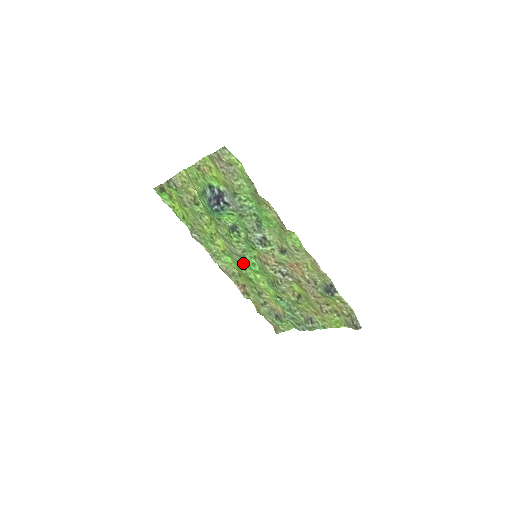
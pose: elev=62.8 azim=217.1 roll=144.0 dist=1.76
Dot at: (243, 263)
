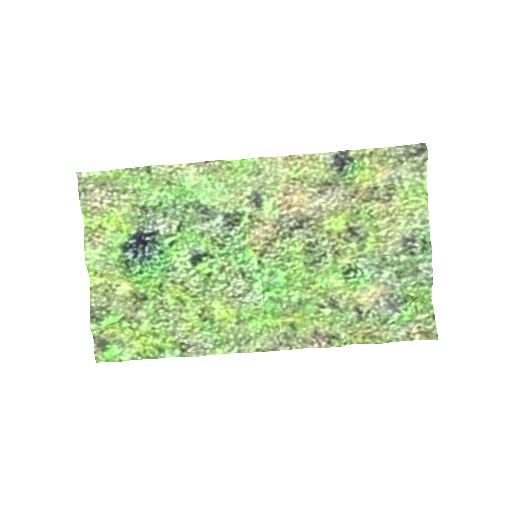
Dot at: (267, 297)
